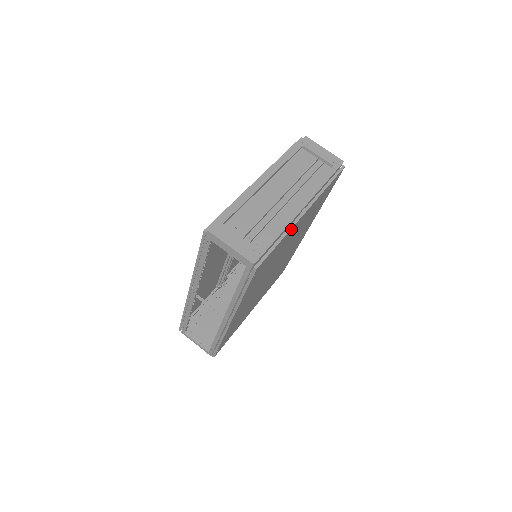
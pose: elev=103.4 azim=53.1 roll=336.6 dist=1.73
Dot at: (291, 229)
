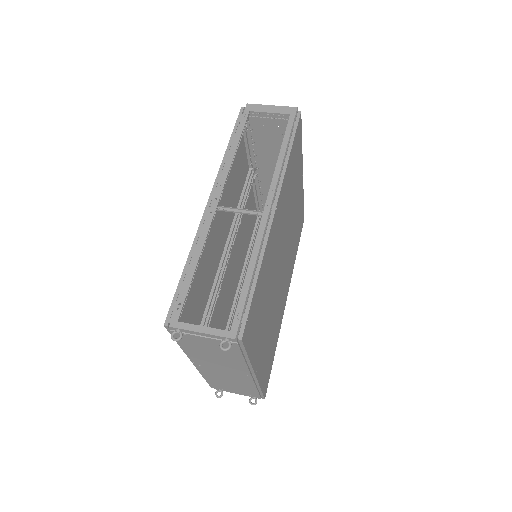
Dot at: (301, 159)
